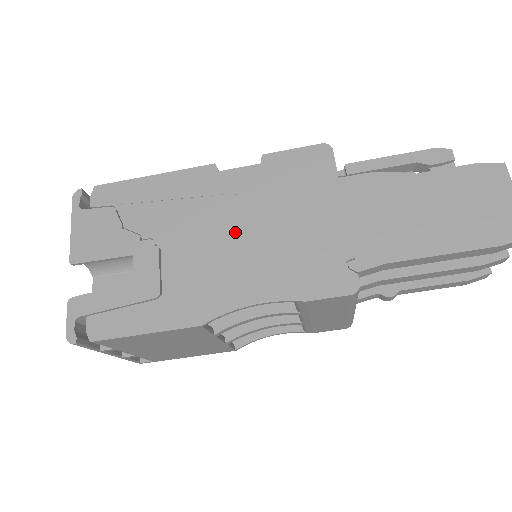
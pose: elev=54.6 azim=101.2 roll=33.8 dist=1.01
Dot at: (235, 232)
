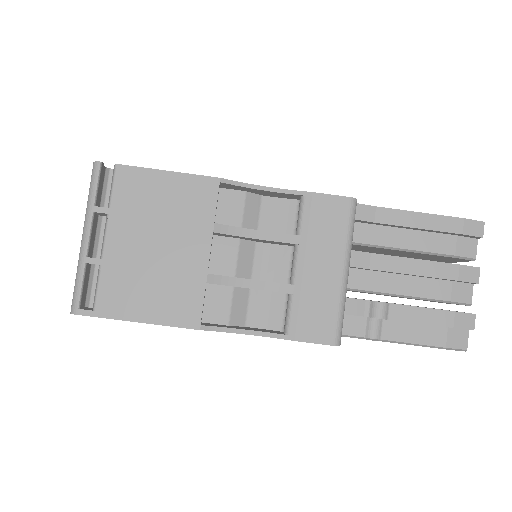
Dot at: occluded
